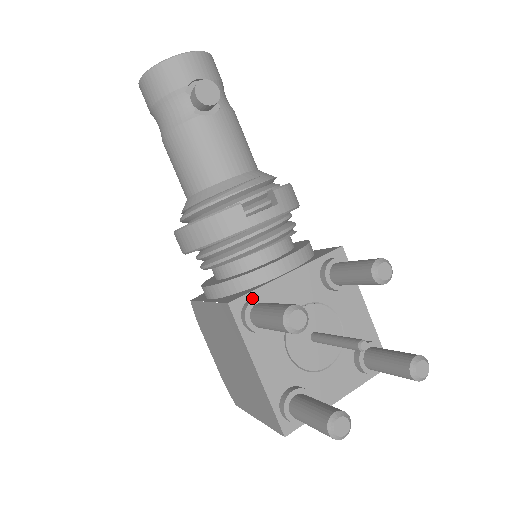
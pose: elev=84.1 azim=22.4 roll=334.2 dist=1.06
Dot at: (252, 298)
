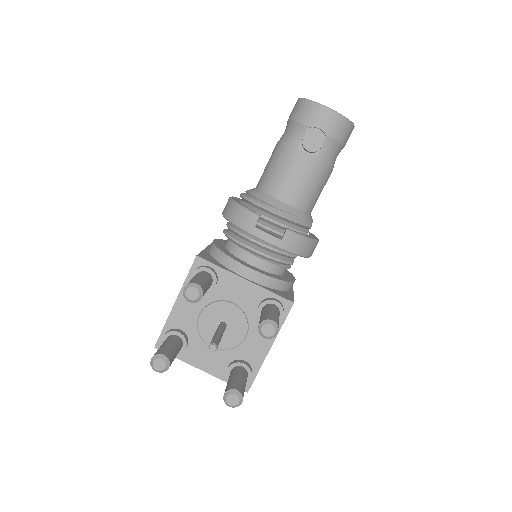
Dot at: (210, 267)
